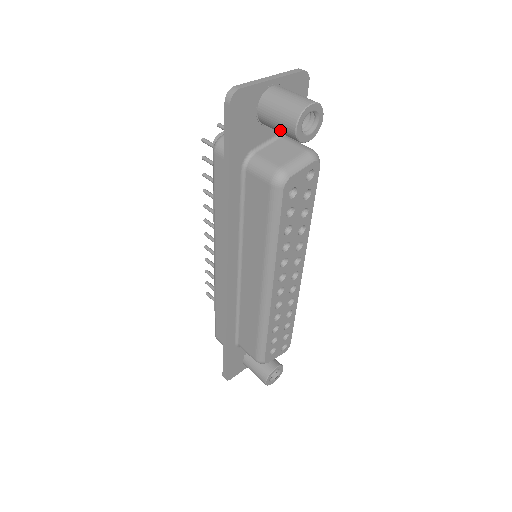
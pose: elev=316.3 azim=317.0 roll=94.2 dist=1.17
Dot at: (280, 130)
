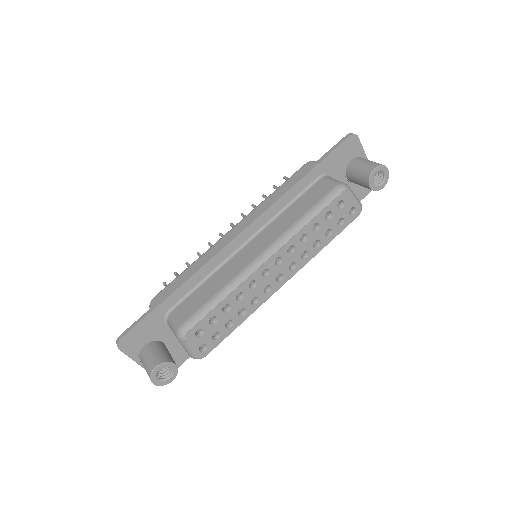
Dot at: (360, 171)
